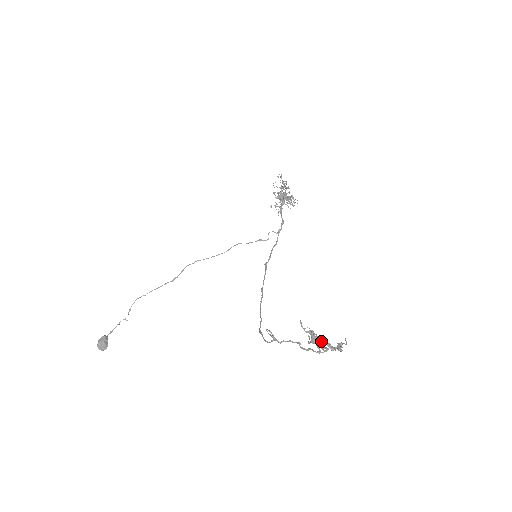
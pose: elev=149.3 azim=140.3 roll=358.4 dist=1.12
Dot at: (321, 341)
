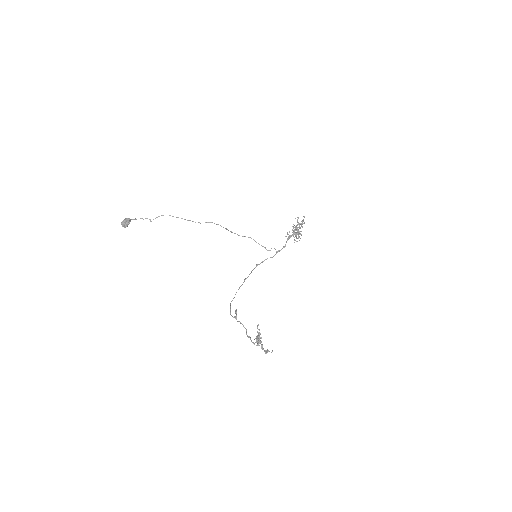
Dot at: (260, 341)
